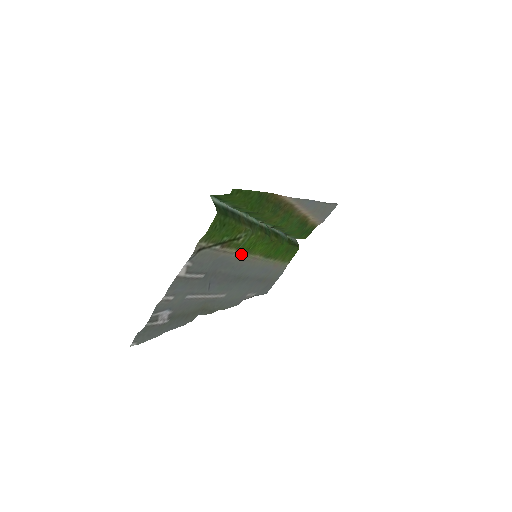
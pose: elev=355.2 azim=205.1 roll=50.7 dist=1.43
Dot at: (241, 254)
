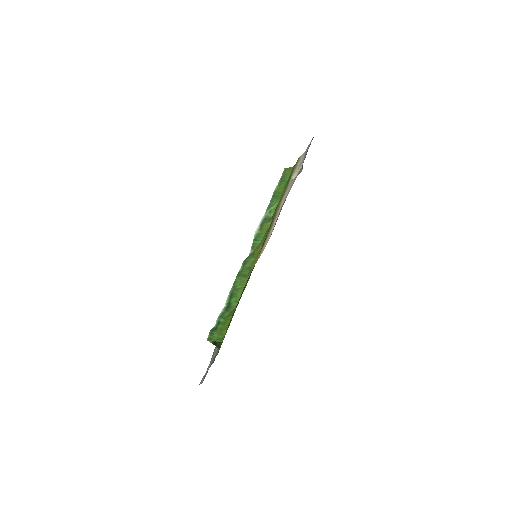
Dot at: occluded
